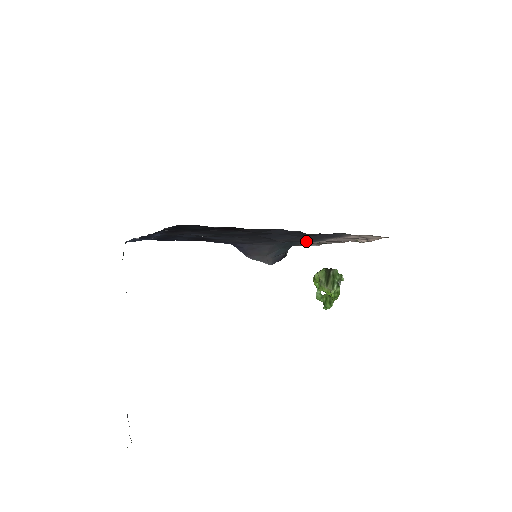
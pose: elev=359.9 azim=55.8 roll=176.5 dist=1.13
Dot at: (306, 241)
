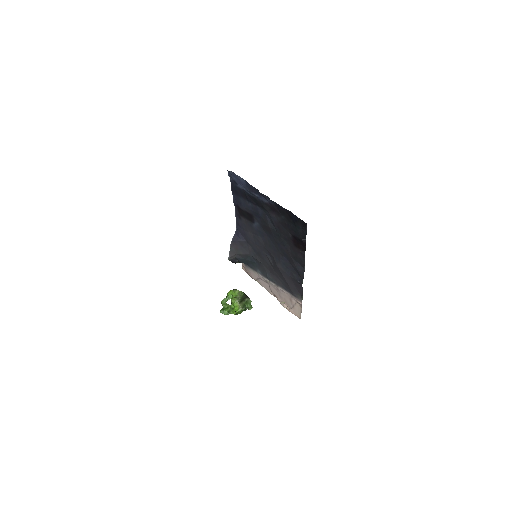
Dot at: (268, 275)
